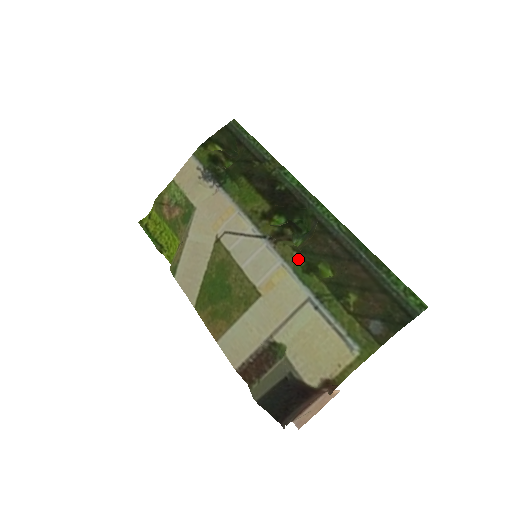
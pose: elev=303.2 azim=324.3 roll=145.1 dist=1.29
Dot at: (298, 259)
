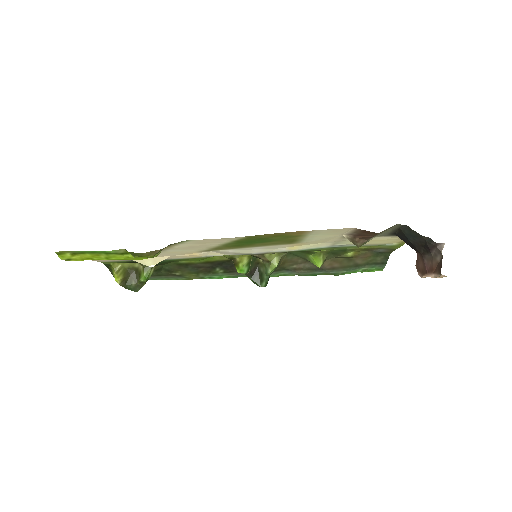
Dot at: (293, 251)
